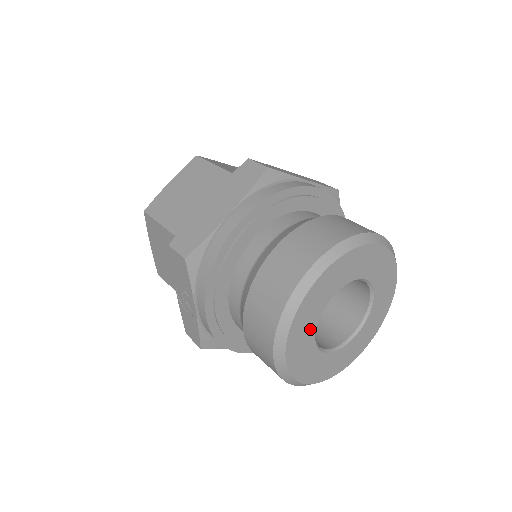
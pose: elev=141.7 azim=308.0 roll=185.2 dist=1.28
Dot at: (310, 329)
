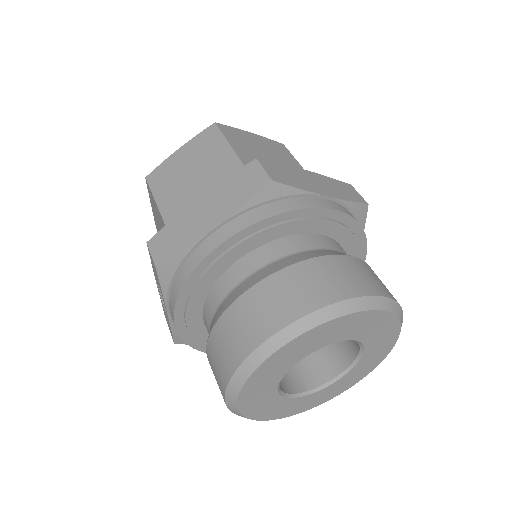
Dot at: (271, 383)
